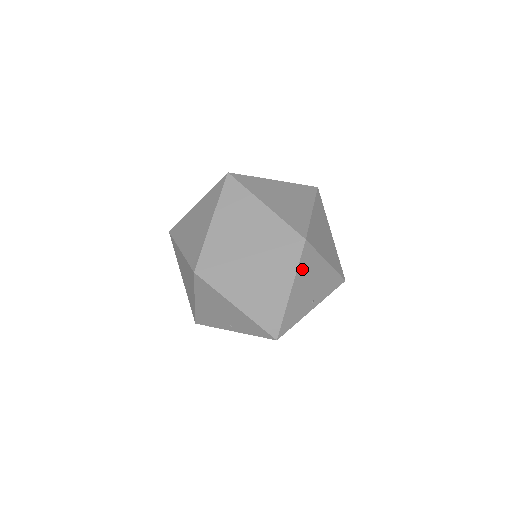
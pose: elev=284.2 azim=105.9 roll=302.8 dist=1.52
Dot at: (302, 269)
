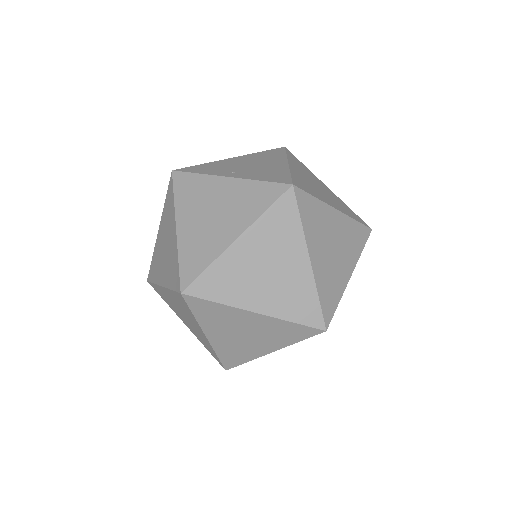
Dot at: occluded
